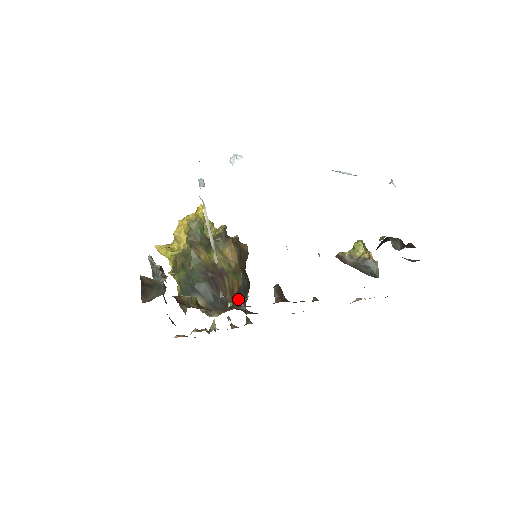
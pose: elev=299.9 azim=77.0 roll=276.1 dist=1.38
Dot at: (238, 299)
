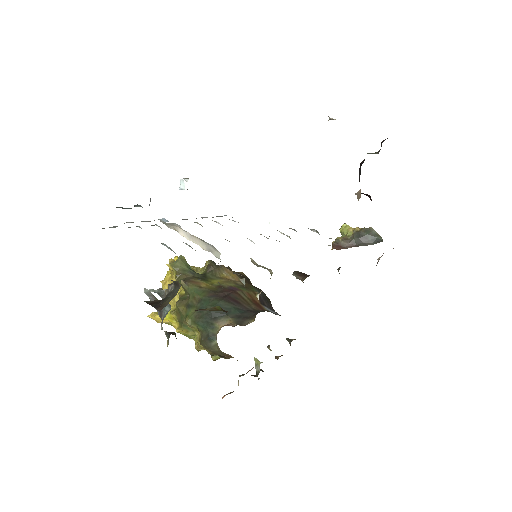
Dot at: (265, 307)
